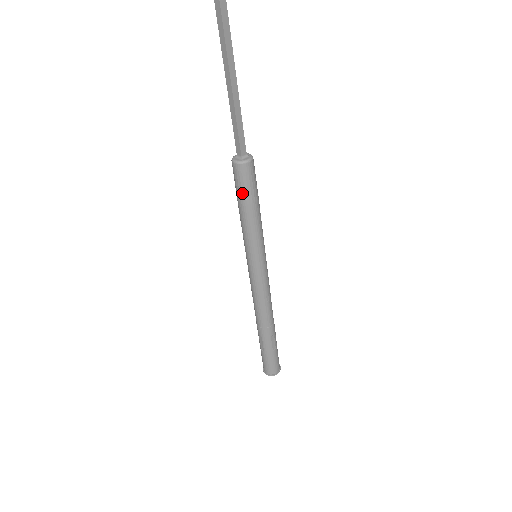
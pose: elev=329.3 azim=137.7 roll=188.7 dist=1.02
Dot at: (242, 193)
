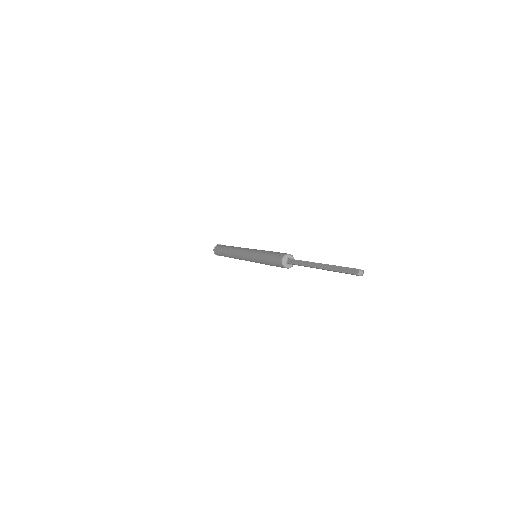
Dot at: (272, 261)
